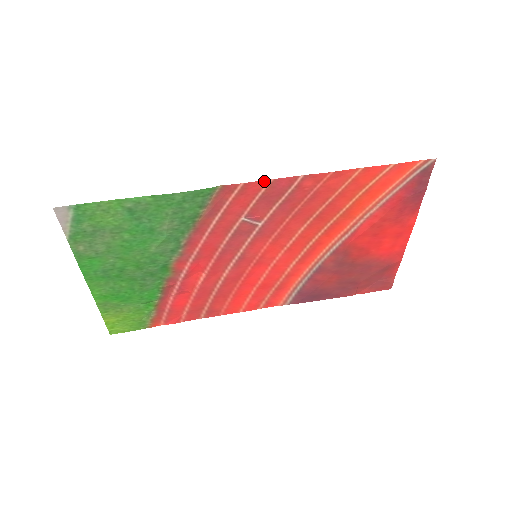
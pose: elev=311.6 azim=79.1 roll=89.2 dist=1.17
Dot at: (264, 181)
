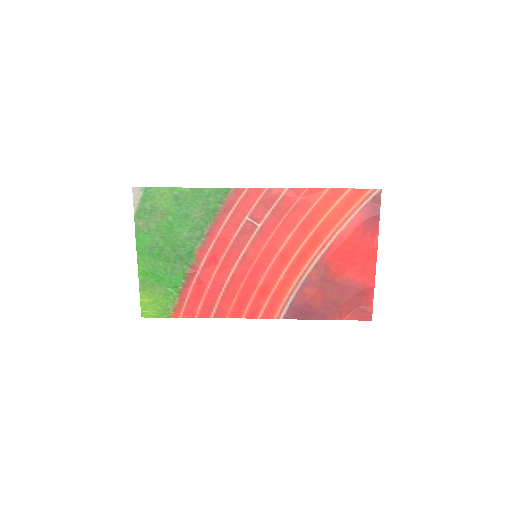
Dot at: (262, 189)
